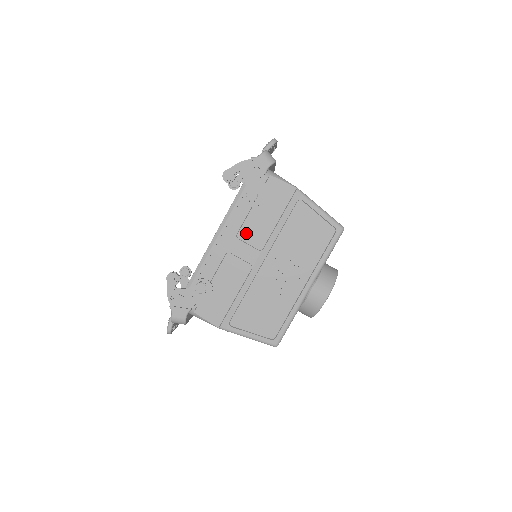
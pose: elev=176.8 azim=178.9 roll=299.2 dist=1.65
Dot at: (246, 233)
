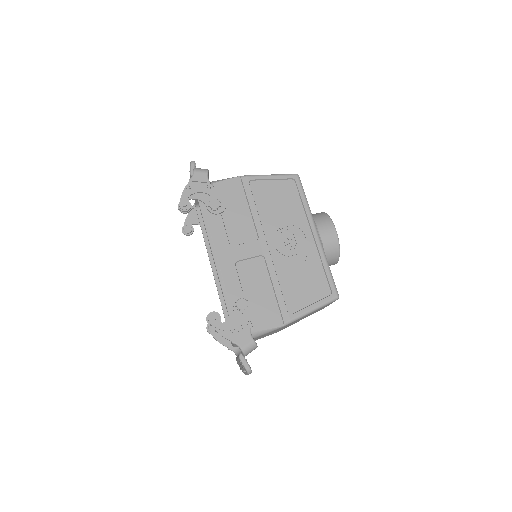
Dot at: (235, 237)
